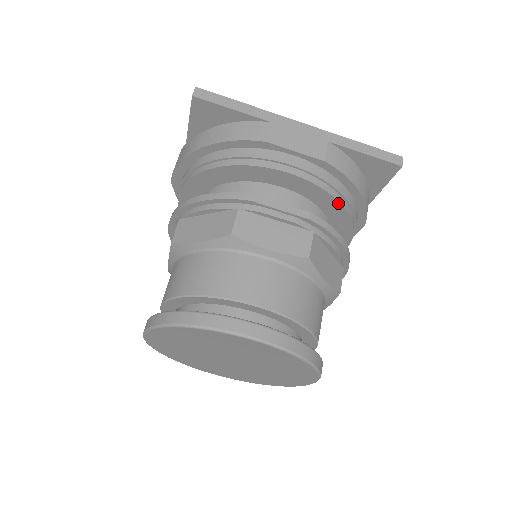
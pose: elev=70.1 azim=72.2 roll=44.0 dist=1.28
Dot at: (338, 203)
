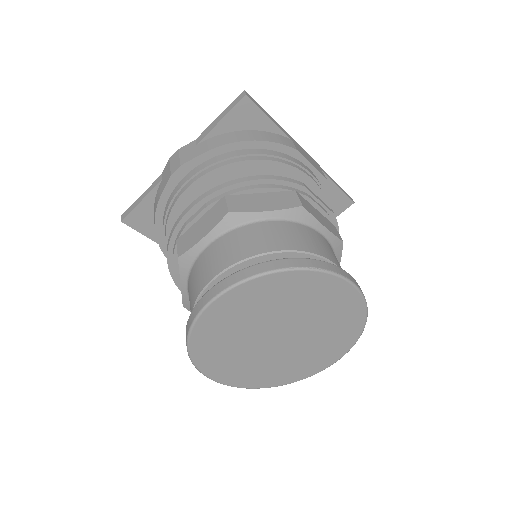
Dot at: occluded
